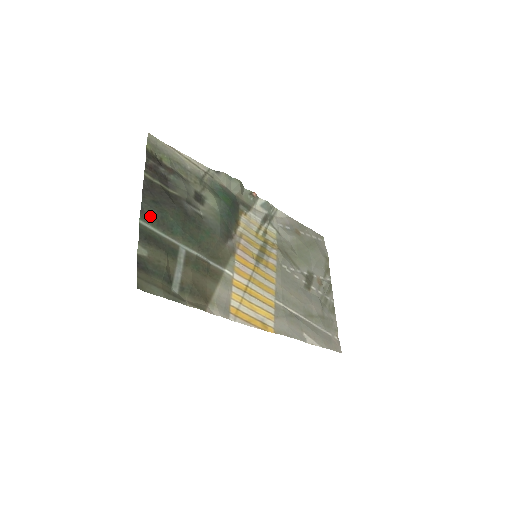
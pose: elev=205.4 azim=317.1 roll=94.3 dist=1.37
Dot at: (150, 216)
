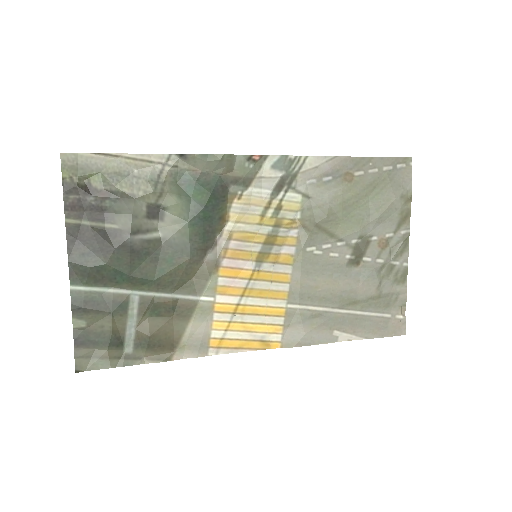
Dot at: (83, 275)
